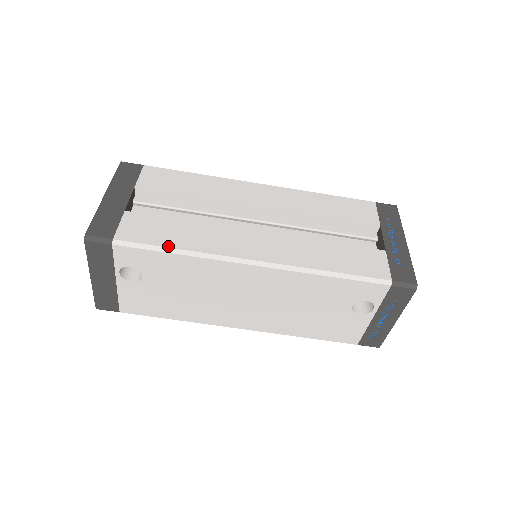
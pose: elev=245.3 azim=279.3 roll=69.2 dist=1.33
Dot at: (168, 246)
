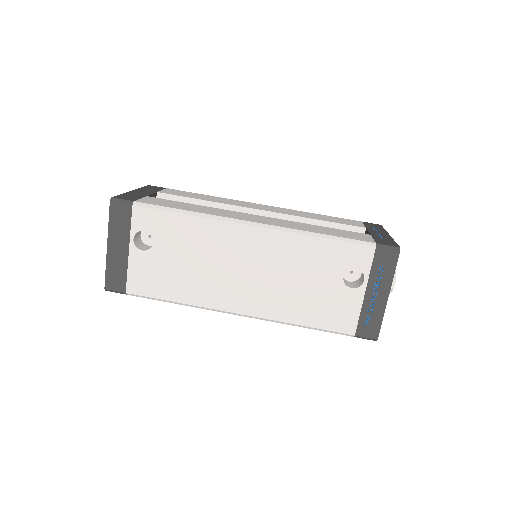
Dot at: (179, 208)
